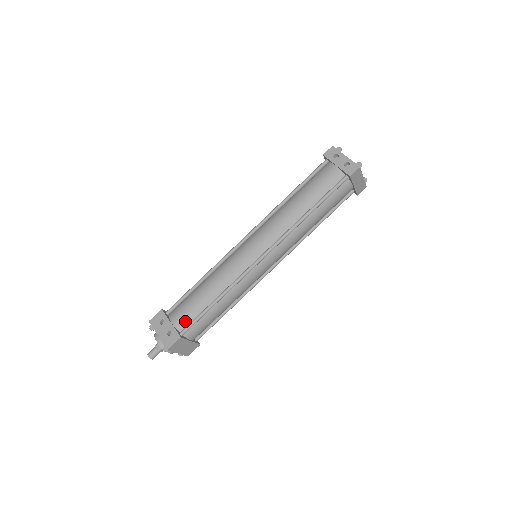
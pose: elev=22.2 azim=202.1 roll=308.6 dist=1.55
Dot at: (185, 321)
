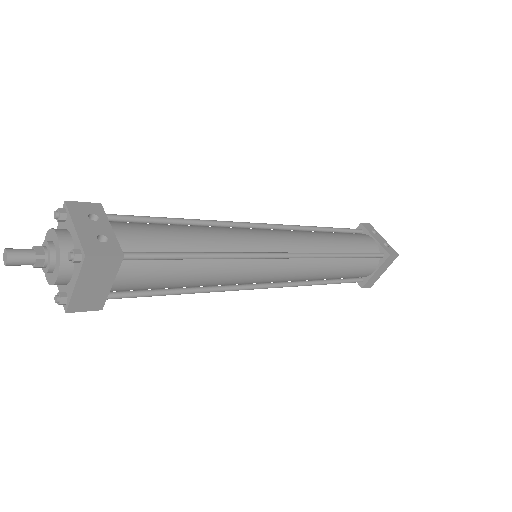
Dot at: (137, 244)
